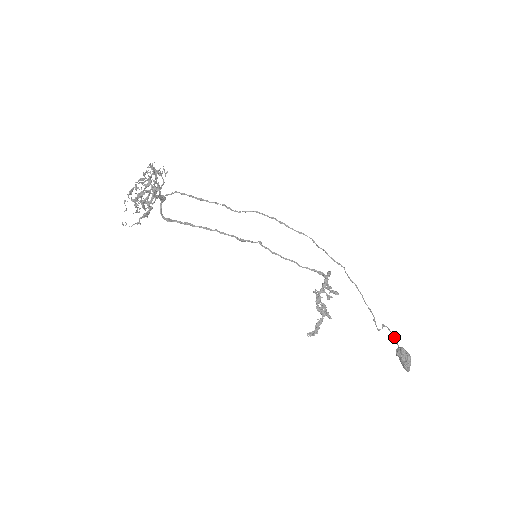
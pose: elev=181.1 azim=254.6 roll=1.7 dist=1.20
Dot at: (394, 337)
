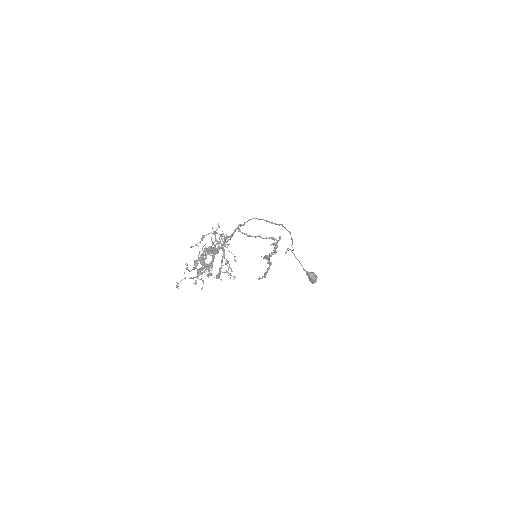
Dot at: occluded
